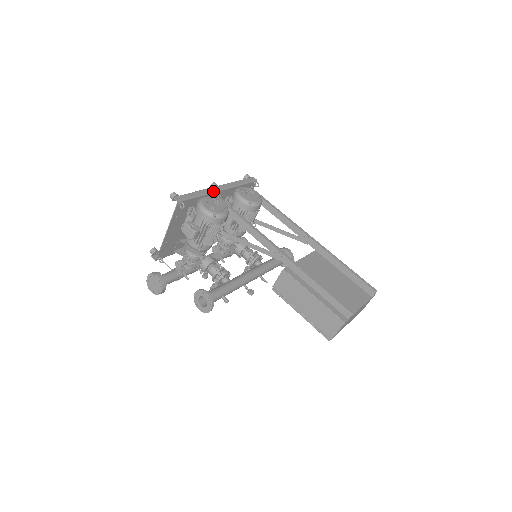
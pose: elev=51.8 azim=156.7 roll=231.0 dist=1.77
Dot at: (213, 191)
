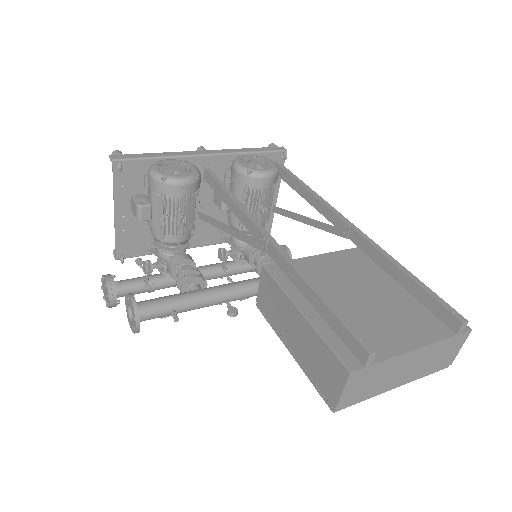
Dot at: (190, 154)
